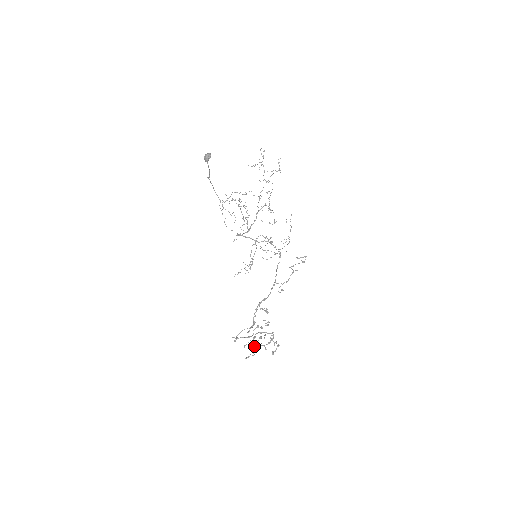
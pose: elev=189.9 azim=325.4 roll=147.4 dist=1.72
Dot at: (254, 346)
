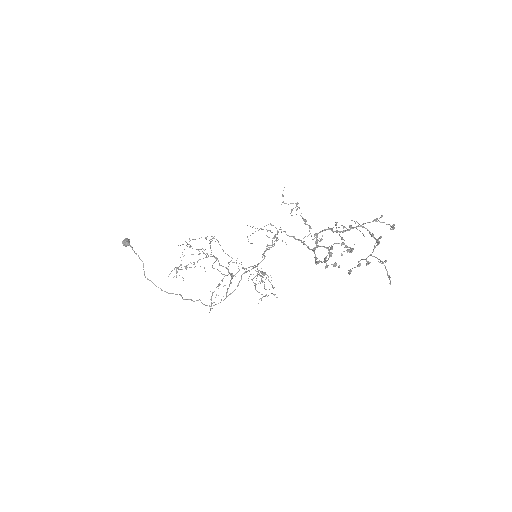
Dot at: occluded
